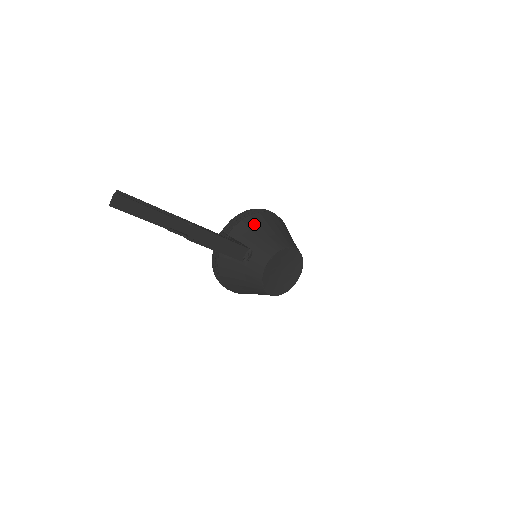
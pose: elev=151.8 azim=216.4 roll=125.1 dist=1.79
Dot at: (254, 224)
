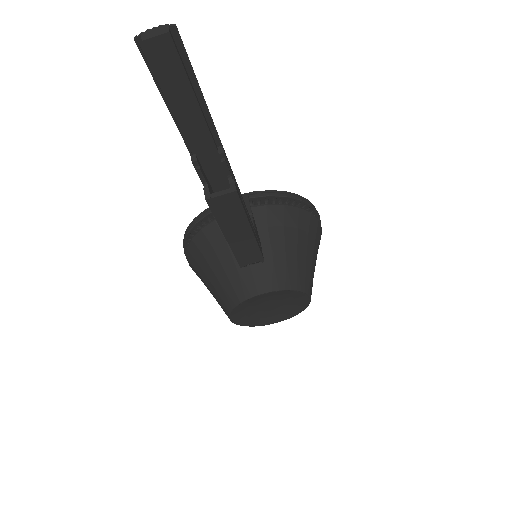
Dot at: (294, 225)
